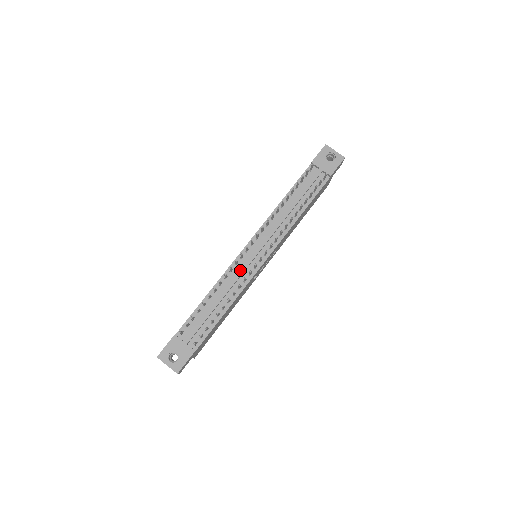
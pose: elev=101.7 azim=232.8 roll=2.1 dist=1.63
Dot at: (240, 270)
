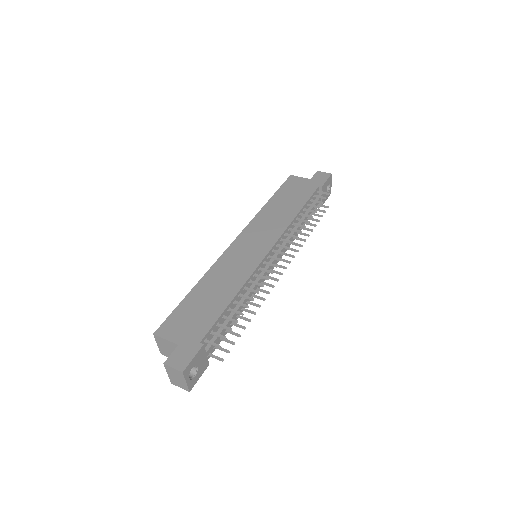
Dot at: occluded
